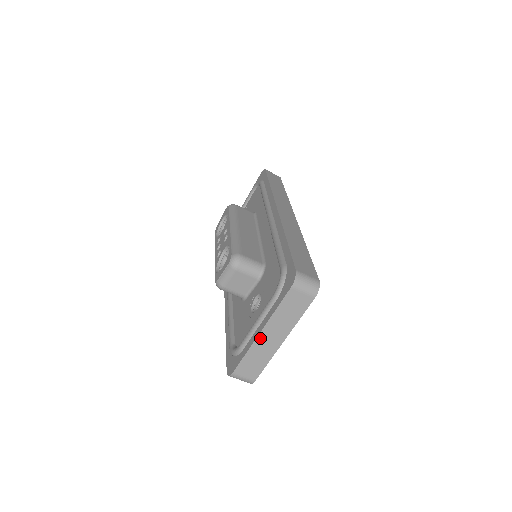
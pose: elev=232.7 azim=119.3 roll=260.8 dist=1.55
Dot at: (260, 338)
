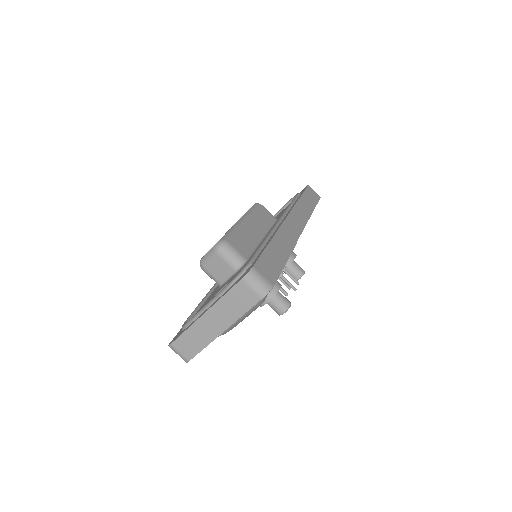
Dot at: (202, 319)
